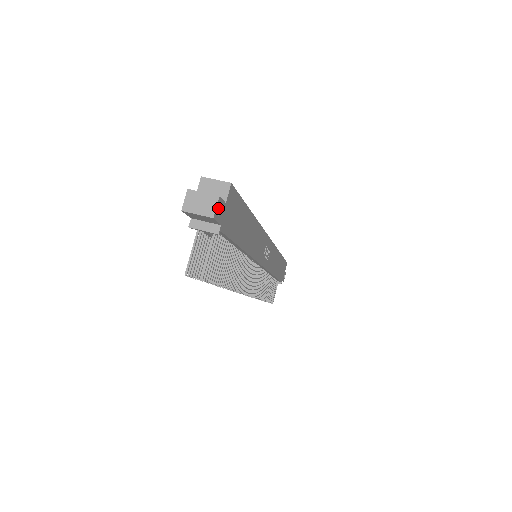
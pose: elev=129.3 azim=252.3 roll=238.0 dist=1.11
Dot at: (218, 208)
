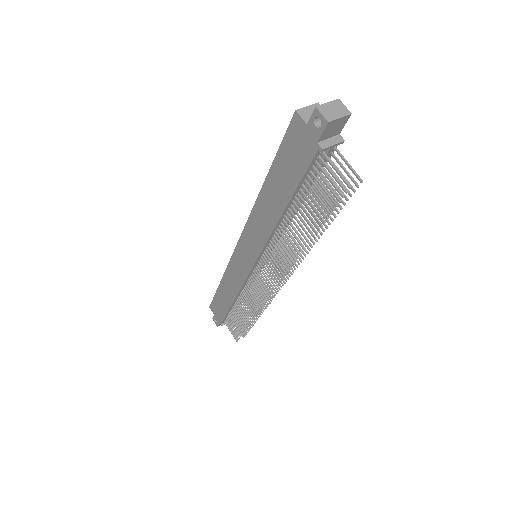
Dot at: occluded
